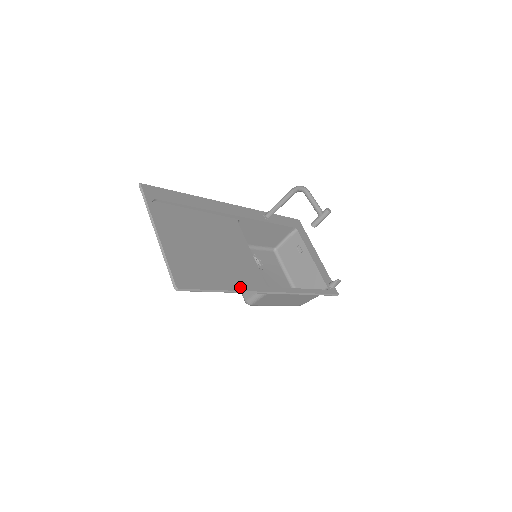
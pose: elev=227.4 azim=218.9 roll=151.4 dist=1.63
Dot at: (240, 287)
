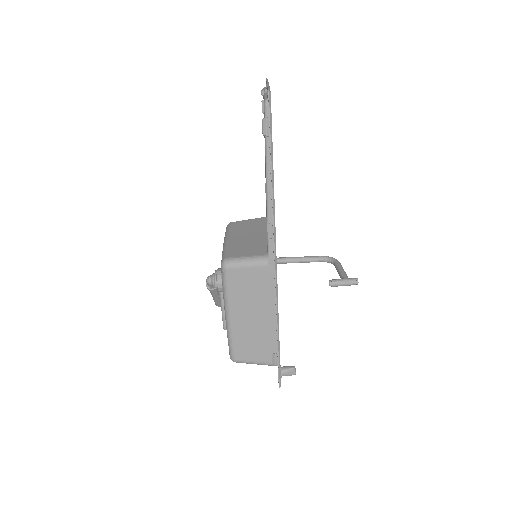
Dot at: (274, 203)
